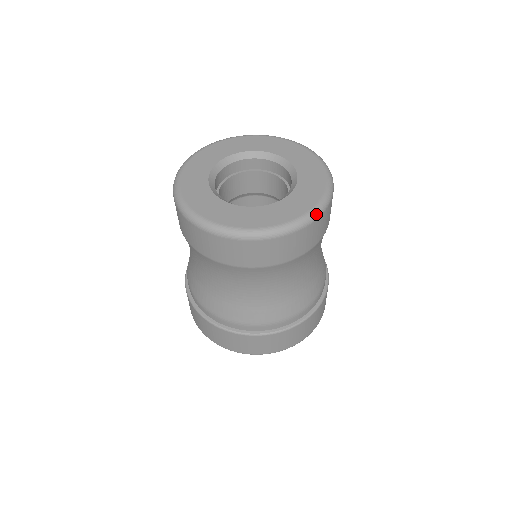
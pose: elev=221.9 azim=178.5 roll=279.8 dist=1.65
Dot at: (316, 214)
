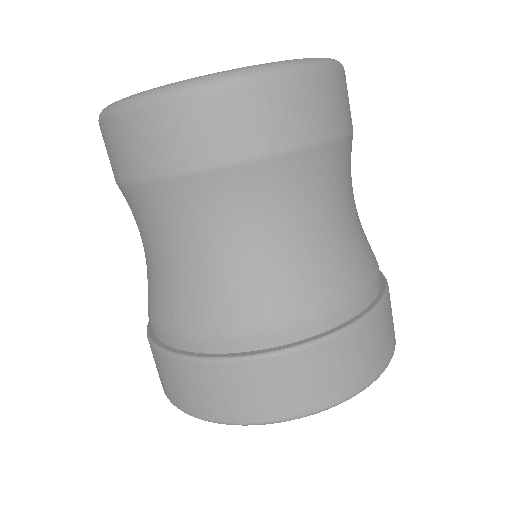
Dot at: (317, 62)
